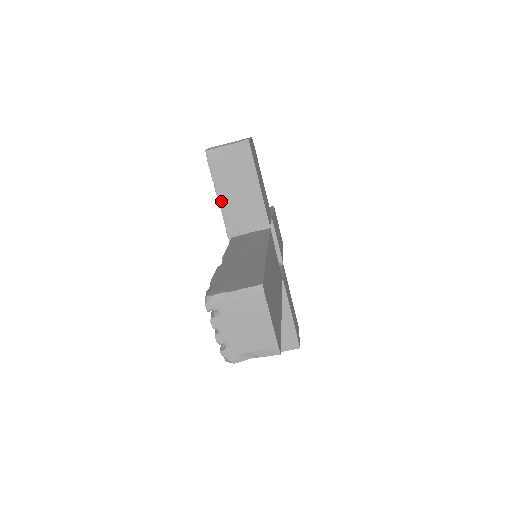
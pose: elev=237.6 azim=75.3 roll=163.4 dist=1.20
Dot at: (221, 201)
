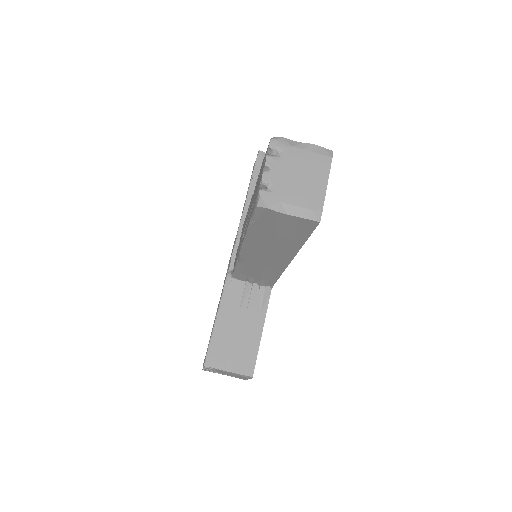
Dot at: (250, 193)
